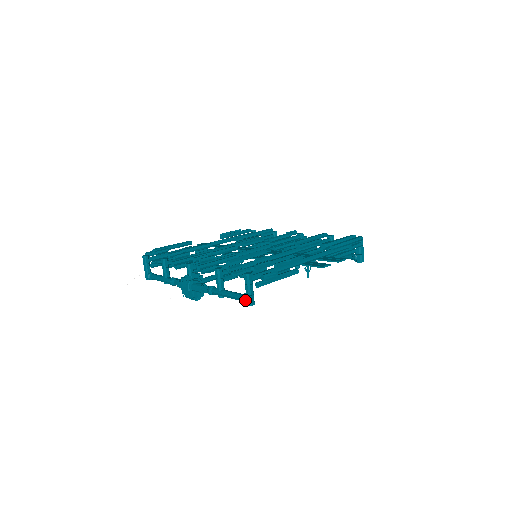
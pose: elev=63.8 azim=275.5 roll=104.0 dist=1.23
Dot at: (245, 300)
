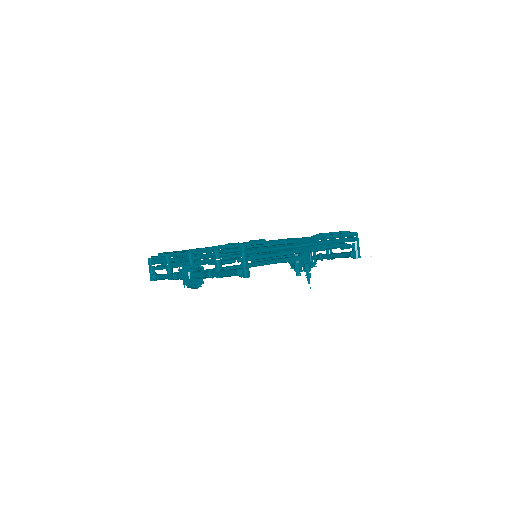
Dot at: (241, 273)
